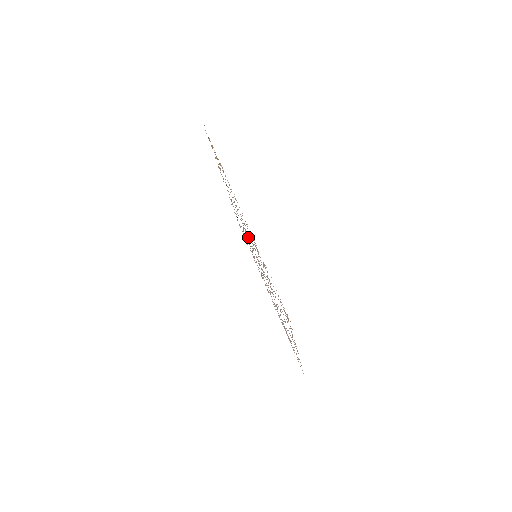
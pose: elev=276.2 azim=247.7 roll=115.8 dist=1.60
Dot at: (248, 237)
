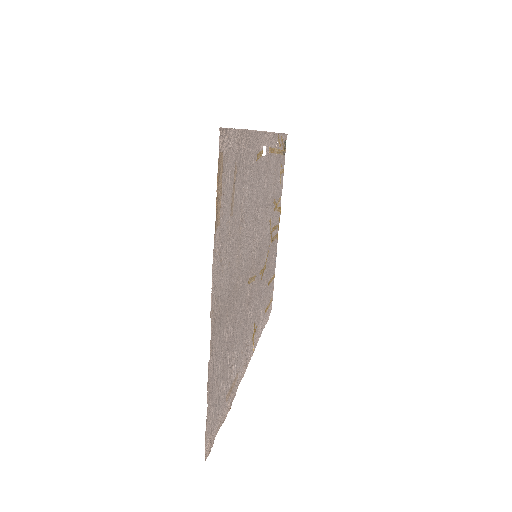
Dot at: (261, 233)
